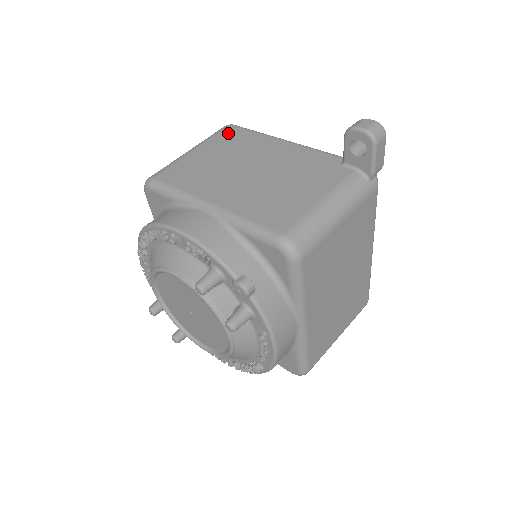
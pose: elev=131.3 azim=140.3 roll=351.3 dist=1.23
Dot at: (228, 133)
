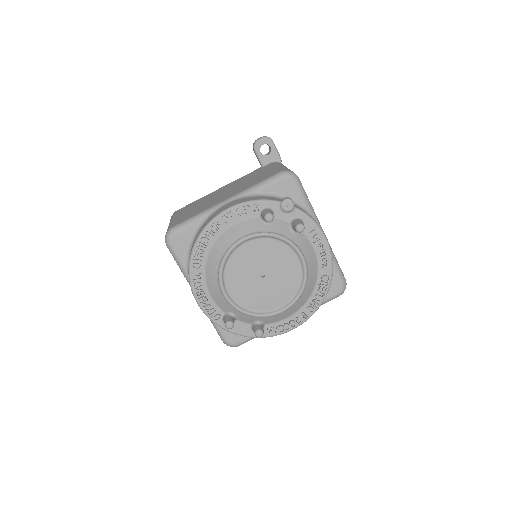
Dot at: (181, 209)
